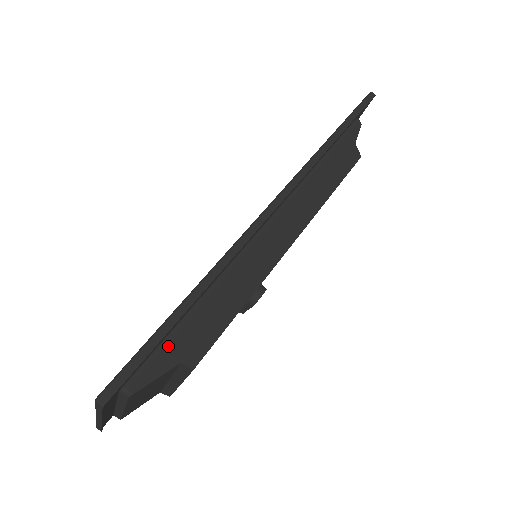
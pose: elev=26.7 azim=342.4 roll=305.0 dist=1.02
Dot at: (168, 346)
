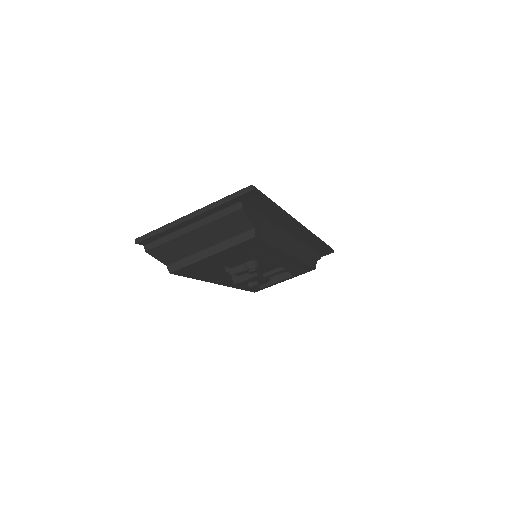
Dot at: (256, 215)
